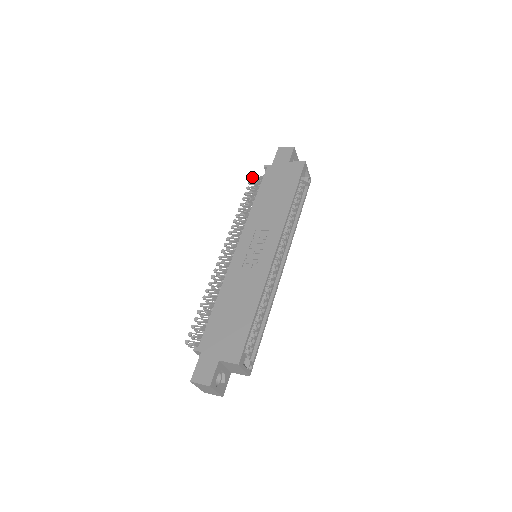
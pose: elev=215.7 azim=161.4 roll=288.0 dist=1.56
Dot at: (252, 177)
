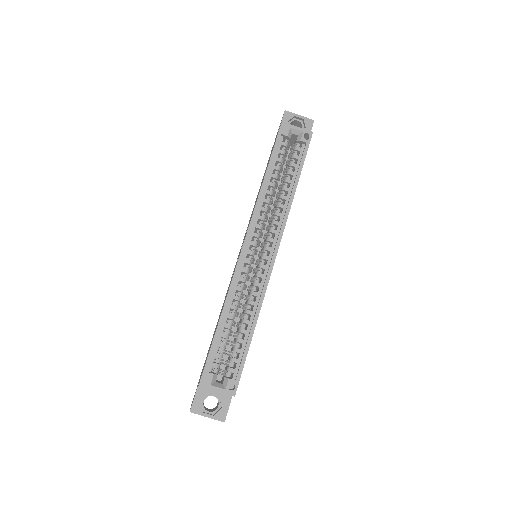
Dot at: occluded
